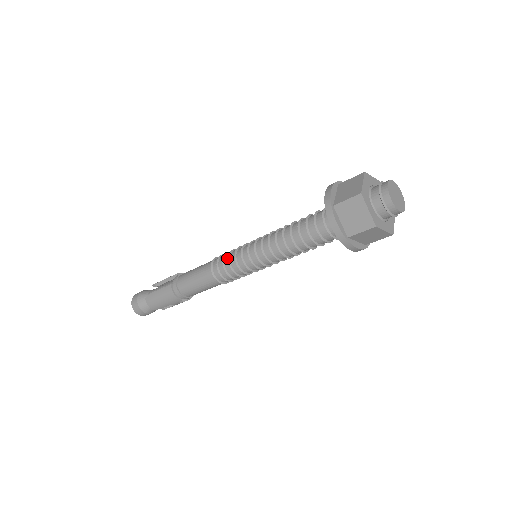
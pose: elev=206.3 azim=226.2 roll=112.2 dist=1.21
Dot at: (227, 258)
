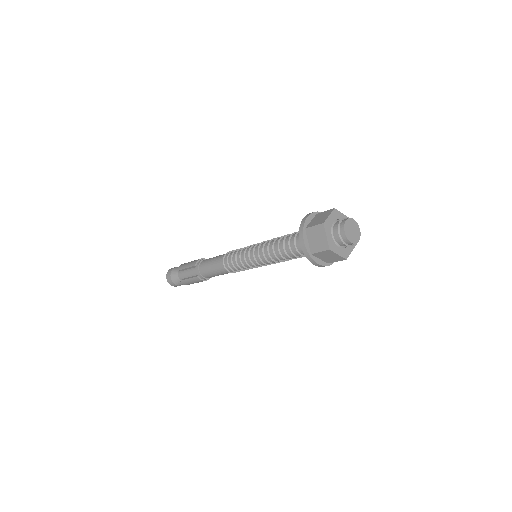
Dot at: (235, 264)
